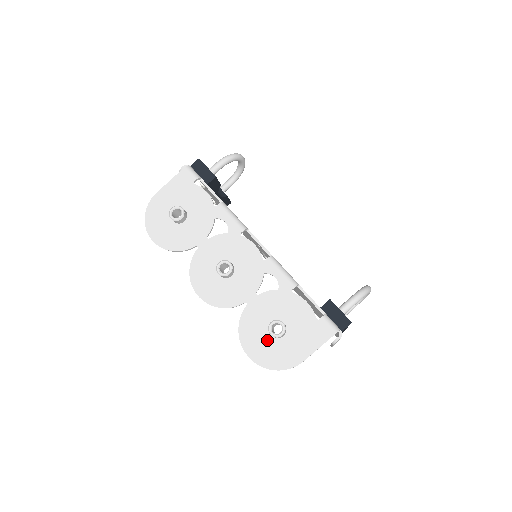
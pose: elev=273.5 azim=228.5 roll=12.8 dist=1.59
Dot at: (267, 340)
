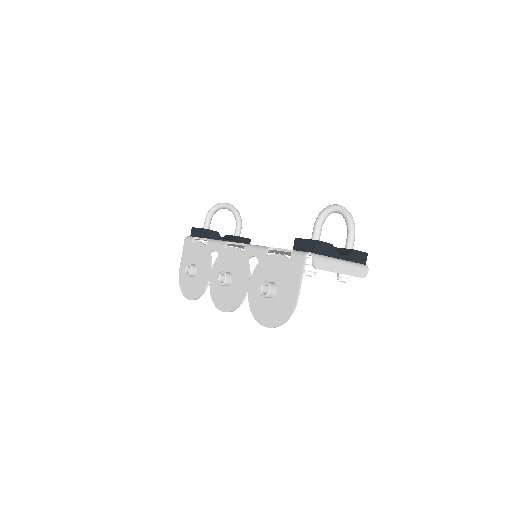
Dot at: (269, 304)
